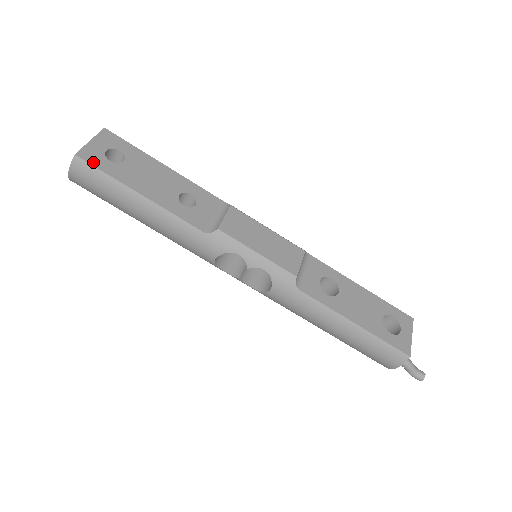
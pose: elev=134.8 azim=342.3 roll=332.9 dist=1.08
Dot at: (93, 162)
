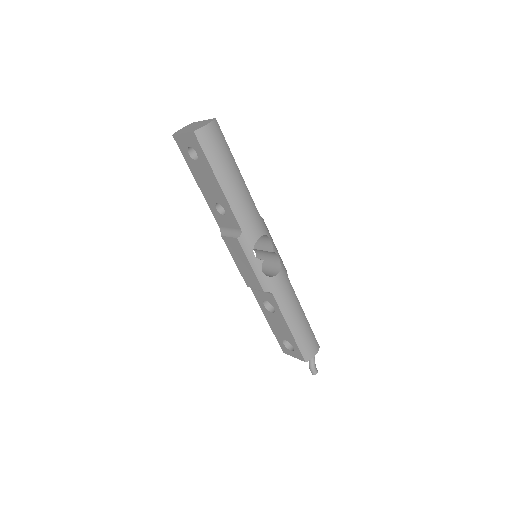
Dot at: (220, 131)
